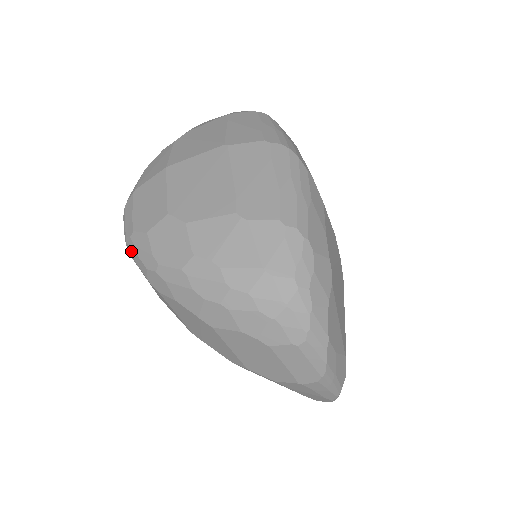
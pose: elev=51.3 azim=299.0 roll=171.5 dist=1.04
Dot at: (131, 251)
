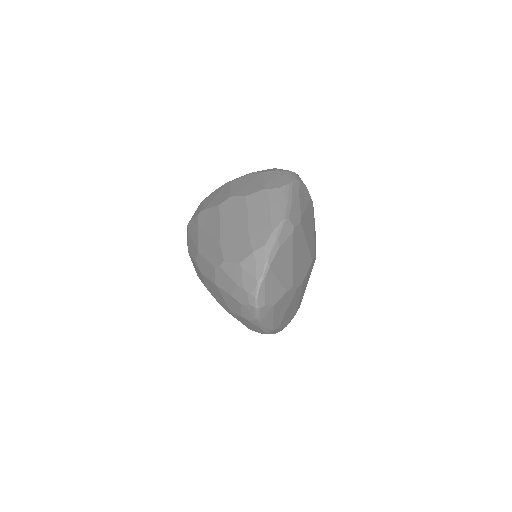
Dot at: occluded
